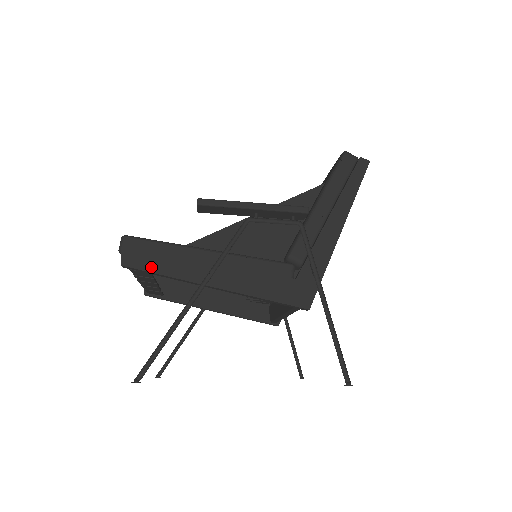
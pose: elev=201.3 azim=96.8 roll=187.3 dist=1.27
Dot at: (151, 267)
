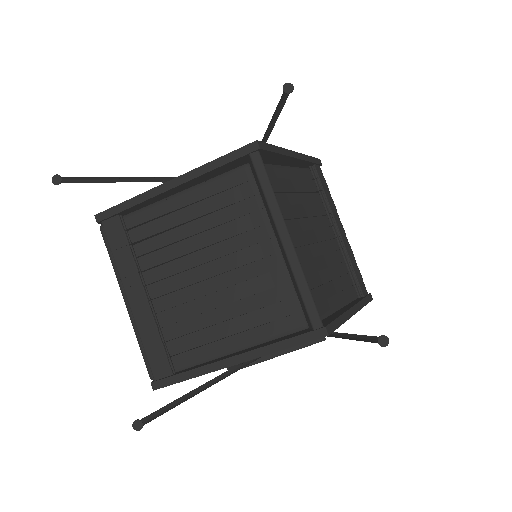
Dot at: (119, 206)
